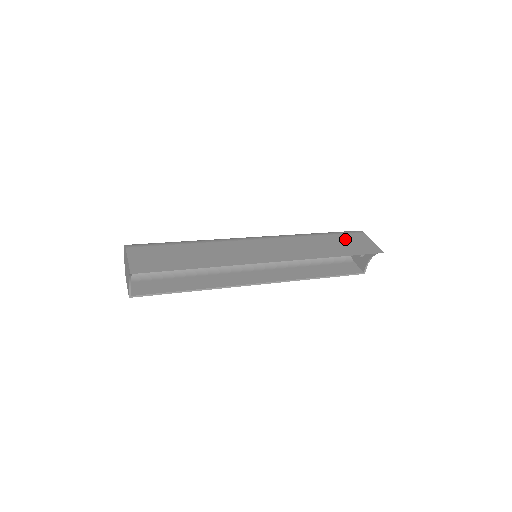
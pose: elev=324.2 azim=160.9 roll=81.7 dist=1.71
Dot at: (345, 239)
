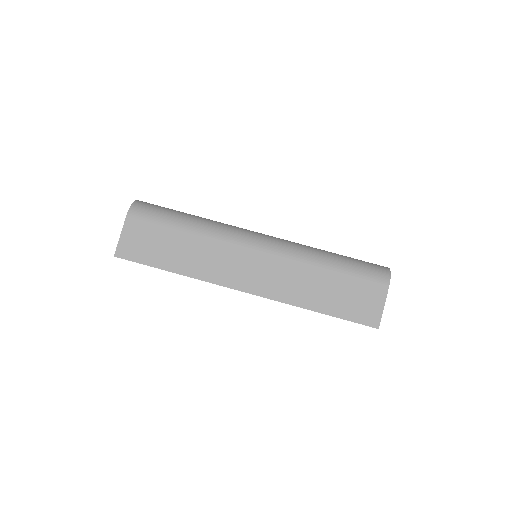
Dot at: (354, 288)
